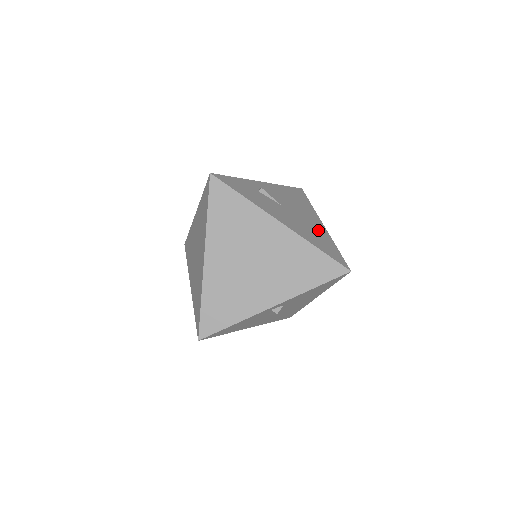
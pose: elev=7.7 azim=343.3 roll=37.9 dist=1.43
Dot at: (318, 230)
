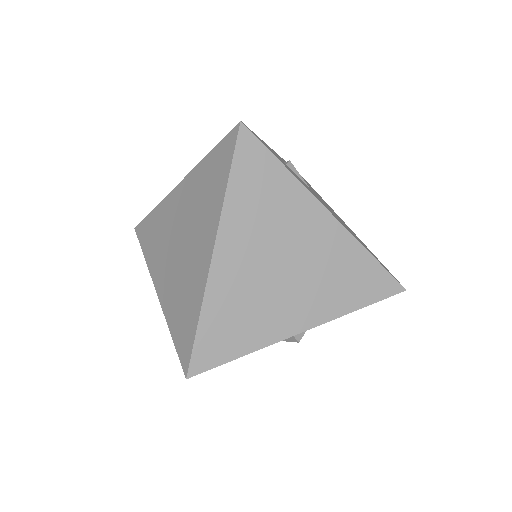
Dot at: occluded
